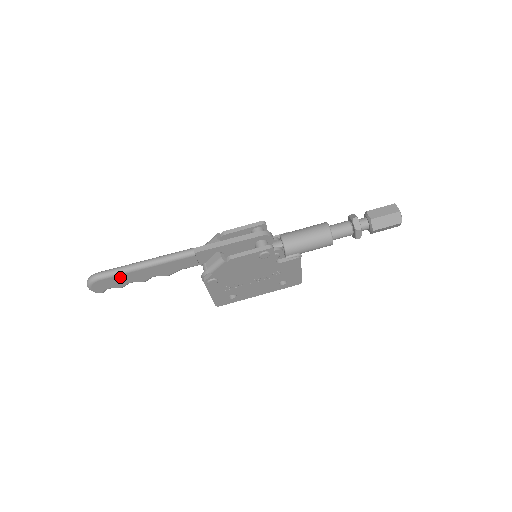
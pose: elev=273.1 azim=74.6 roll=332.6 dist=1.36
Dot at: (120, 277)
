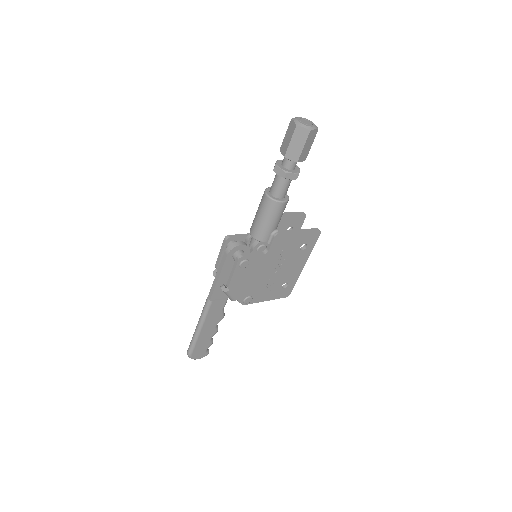
Dot at: (199, 344)
